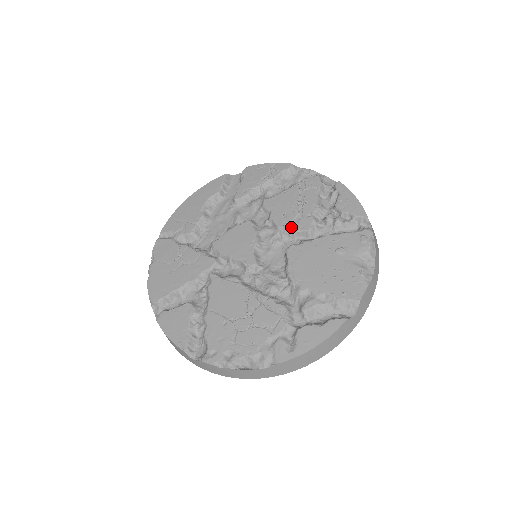
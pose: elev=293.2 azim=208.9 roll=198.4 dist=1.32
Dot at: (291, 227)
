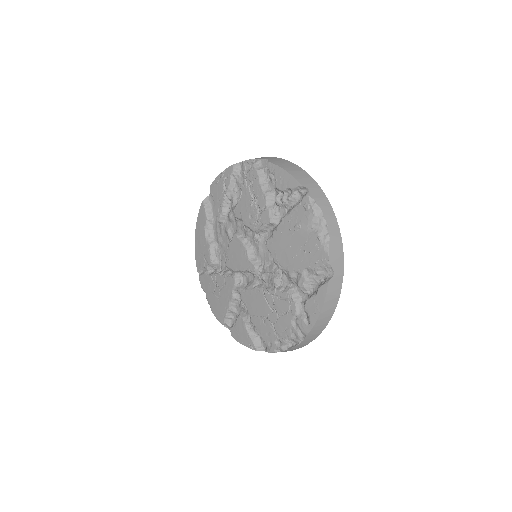
Dot at: (259, 225)
